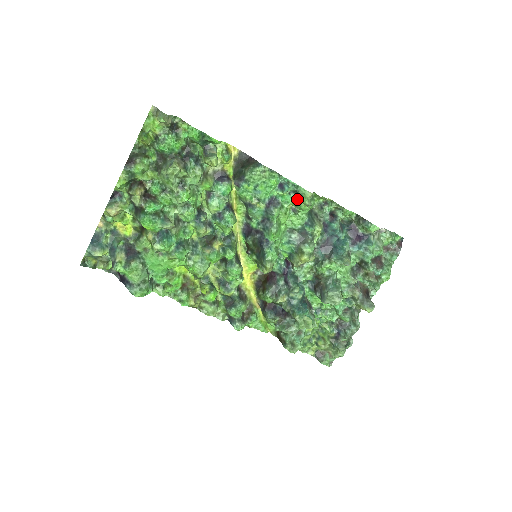
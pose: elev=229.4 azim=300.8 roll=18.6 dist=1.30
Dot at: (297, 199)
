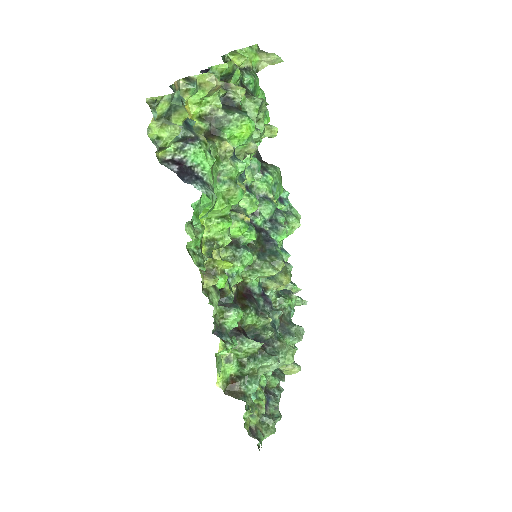
Dot at: (286, 219)
